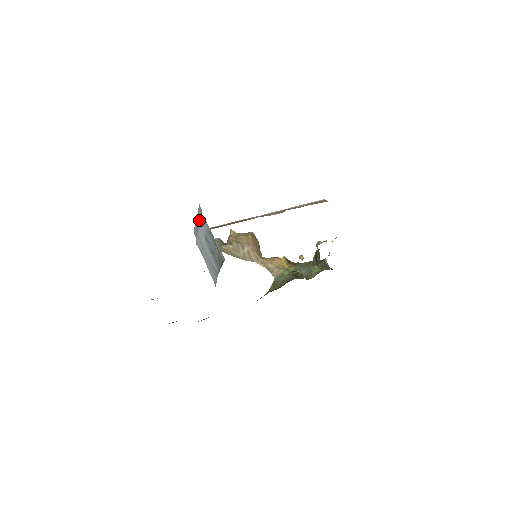
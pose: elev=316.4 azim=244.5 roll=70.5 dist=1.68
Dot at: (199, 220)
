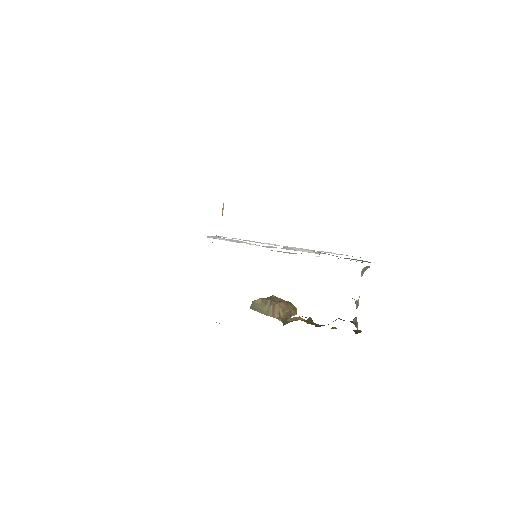
Dot at: occluded
